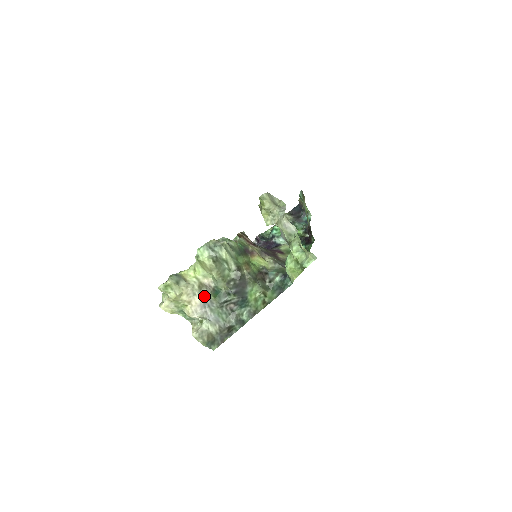
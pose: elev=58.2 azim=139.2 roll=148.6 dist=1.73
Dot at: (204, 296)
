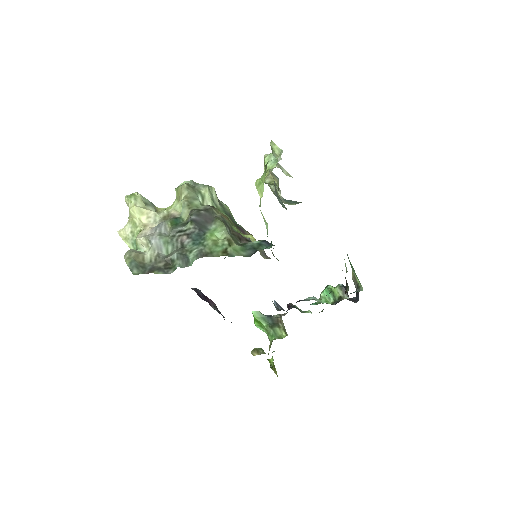
Dot at: (162, 222)
